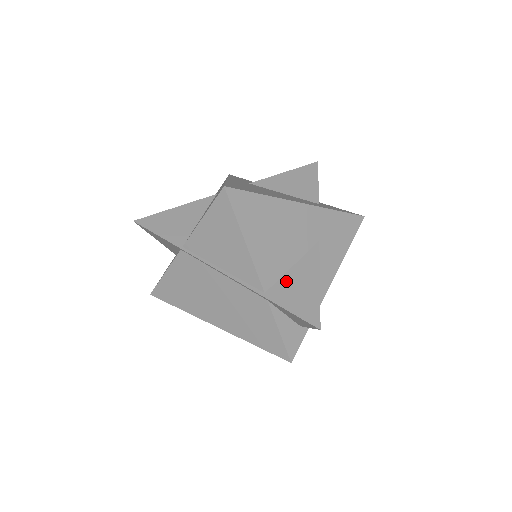
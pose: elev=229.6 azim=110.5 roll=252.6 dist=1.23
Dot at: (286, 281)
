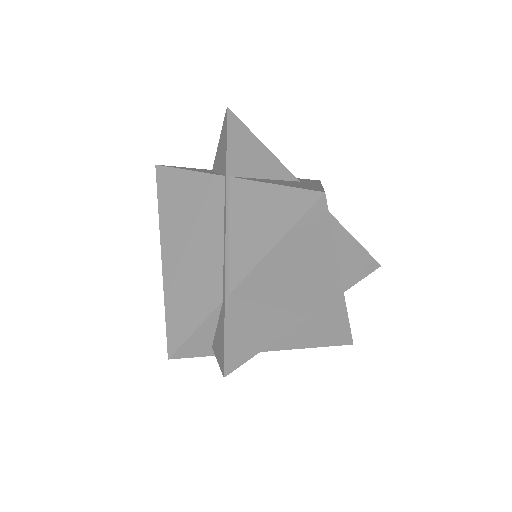
Dot at: (253, 309)
